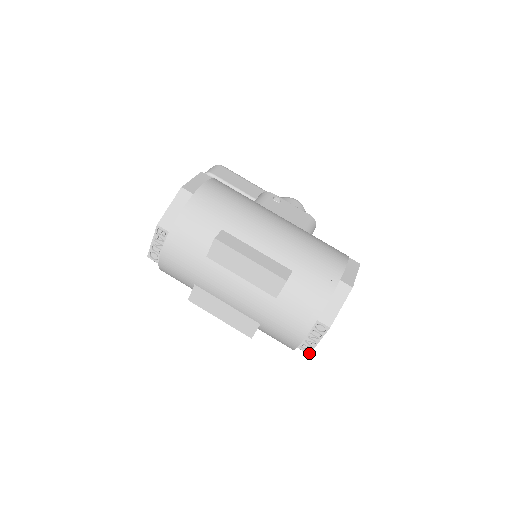
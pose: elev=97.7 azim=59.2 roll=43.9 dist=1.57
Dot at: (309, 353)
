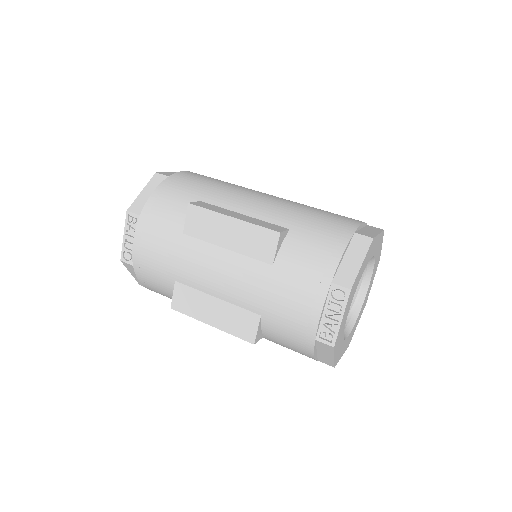
Dot at: (333, 345)
